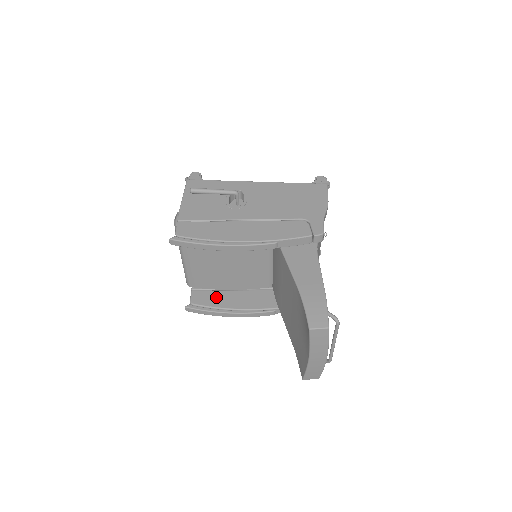
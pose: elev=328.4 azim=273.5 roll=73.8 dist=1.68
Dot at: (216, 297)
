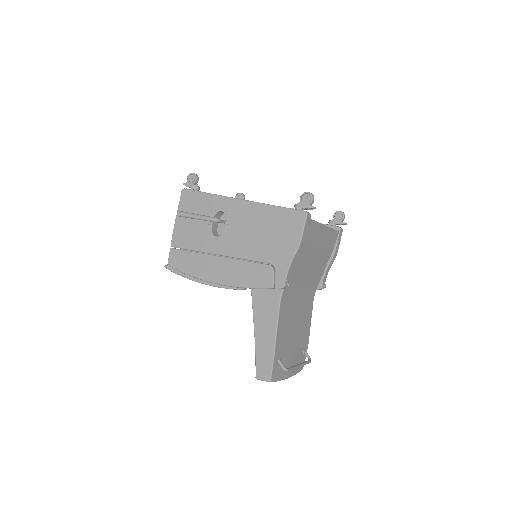
Dot at: occluded
